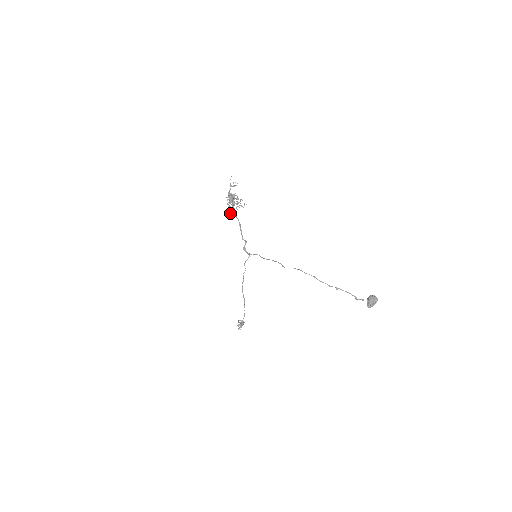
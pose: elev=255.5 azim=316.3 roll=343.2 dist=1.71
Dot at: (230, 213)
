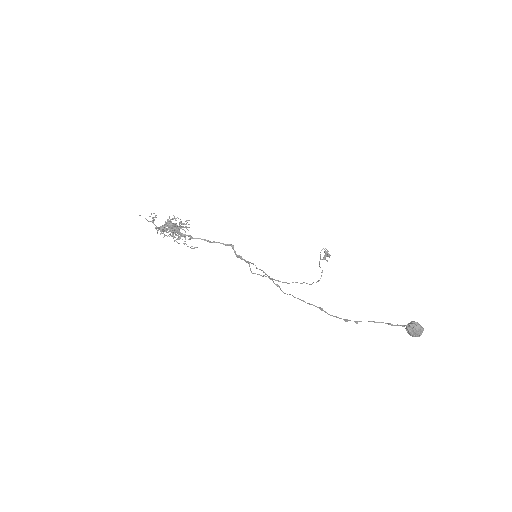
Dot at: (185, 241)
